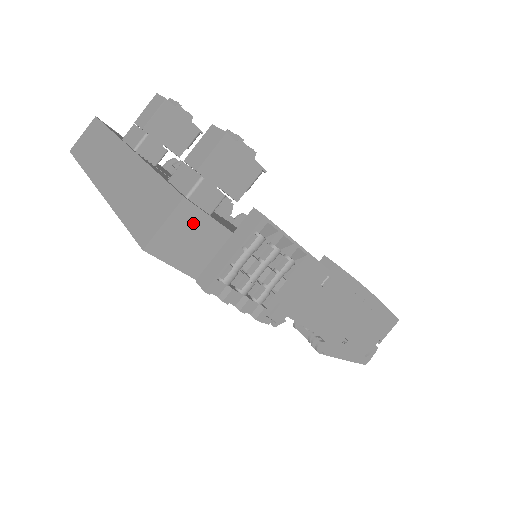
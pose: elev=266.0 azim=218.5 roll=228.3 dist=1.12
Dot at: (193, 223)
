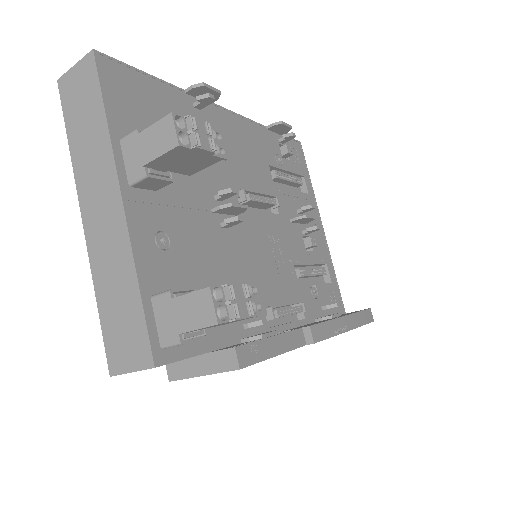
Dot at: occluded
